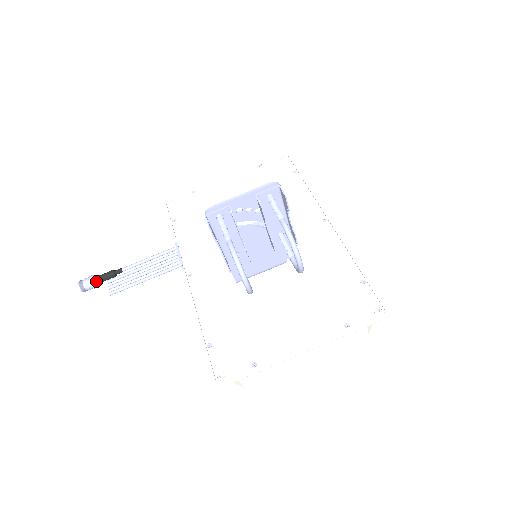
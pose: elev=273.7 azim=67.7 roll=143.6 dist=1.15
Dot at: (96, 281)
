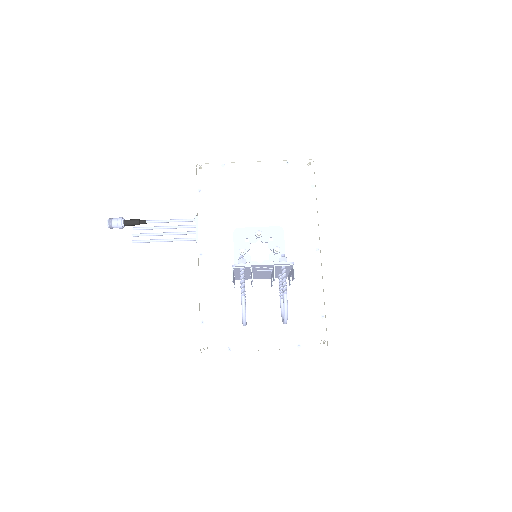
Dot at: (123, 225)
